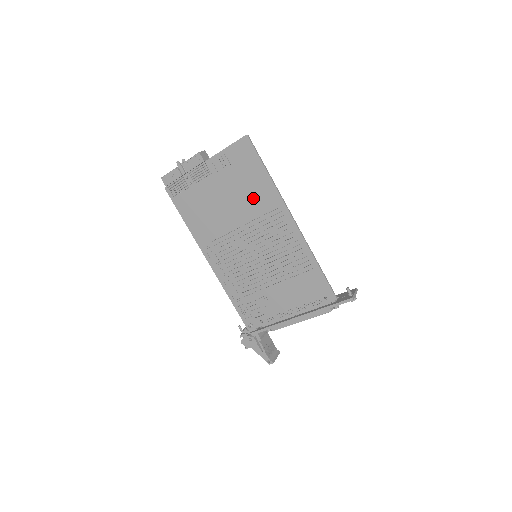
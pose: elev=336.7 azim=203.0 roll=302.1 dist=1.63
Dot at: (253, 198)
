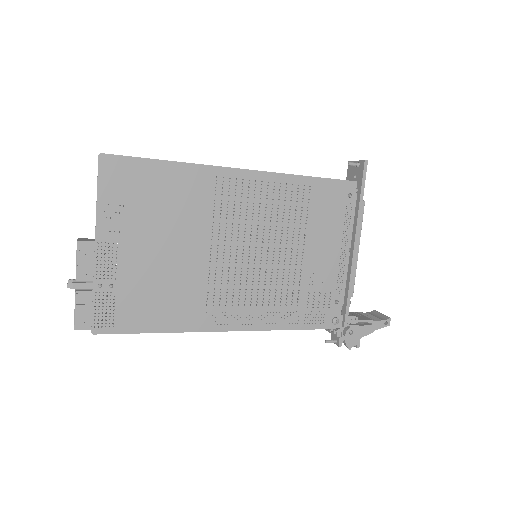
Dot at: (185, 205)
